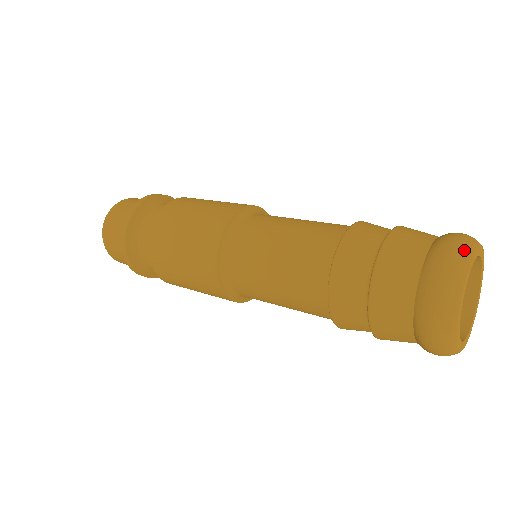
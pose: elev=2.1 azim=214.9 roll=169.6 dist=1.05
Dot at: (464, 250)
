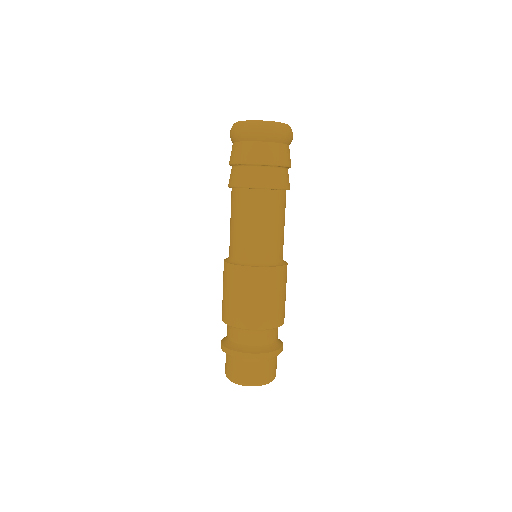
Dot at: occluded
